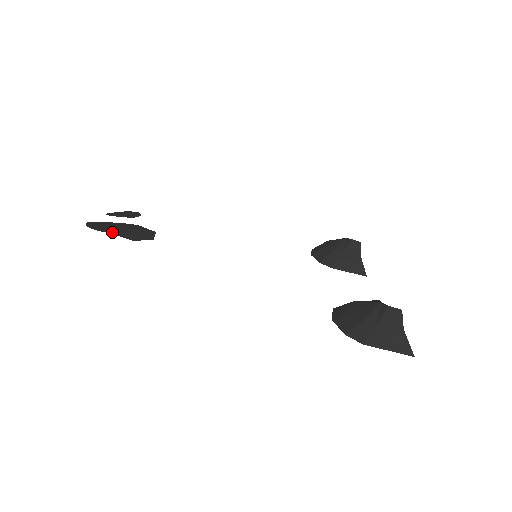
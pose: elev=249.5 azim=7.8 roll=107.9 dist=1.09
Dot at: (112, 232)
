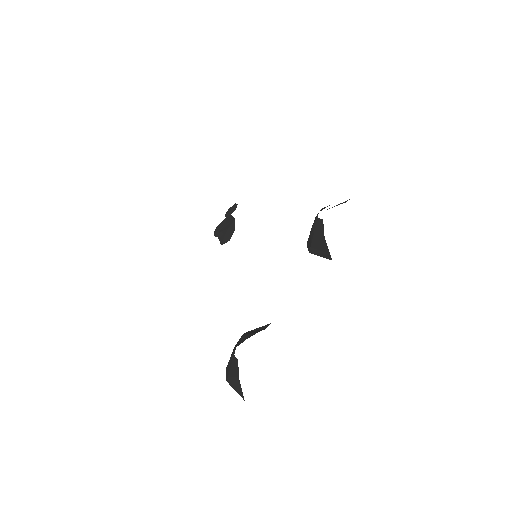
Dot at: (219, 236)
